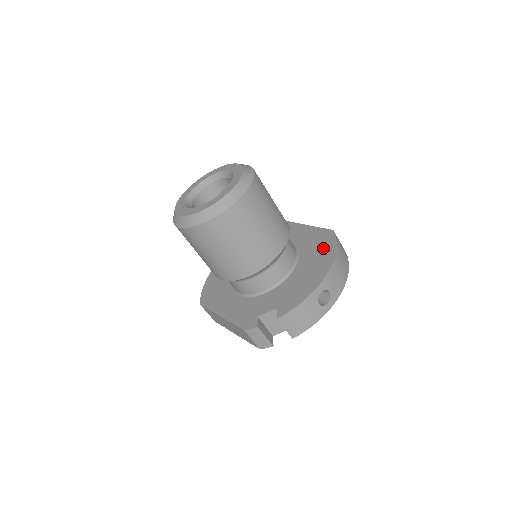
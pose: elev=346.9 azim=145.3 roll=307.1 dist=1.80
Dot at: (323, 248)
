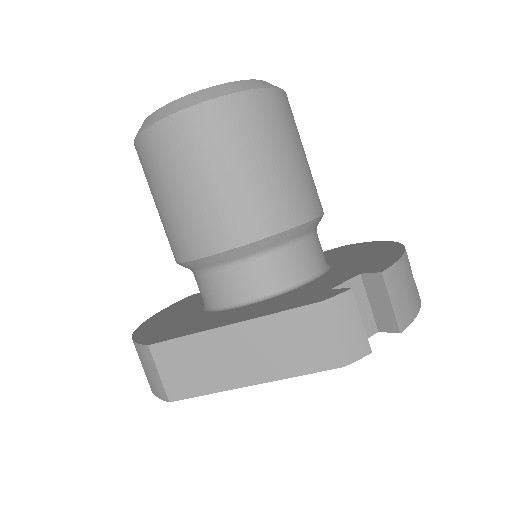
Dot at: (353, 248)
